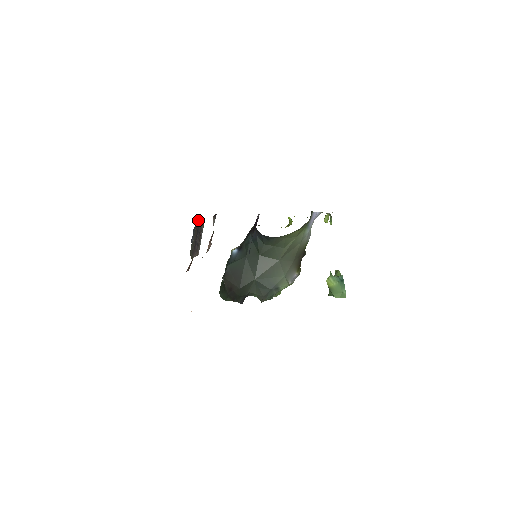
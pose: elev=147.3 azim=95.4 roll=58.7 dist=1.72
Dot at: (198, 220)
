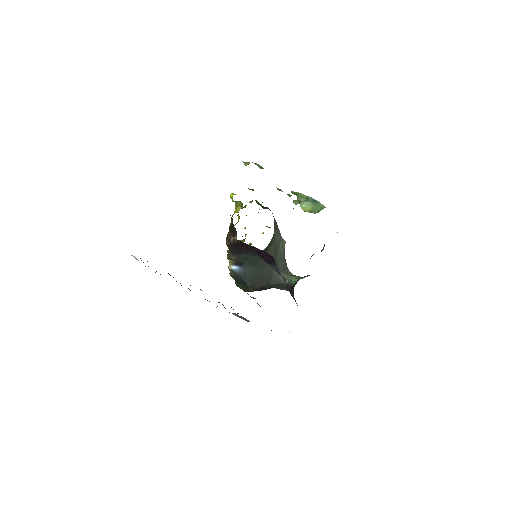
Dot at: occluded
